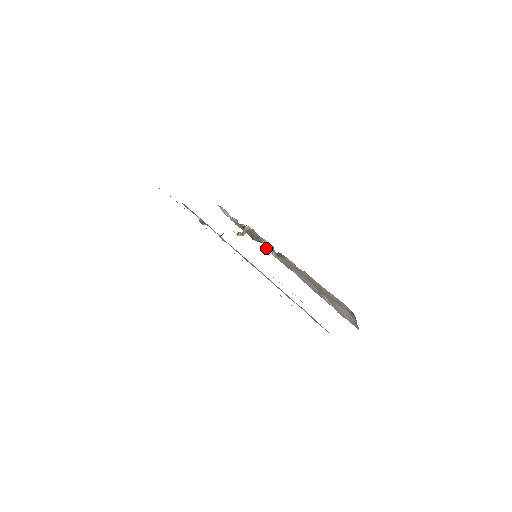
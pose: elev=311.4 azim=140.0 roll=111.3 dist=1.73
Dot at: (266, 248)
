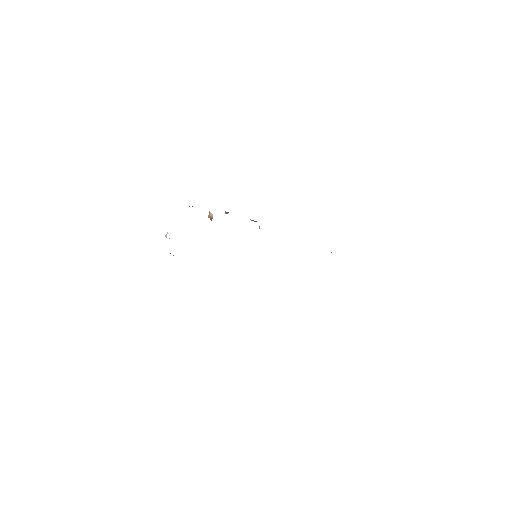
Dot at: occluded
